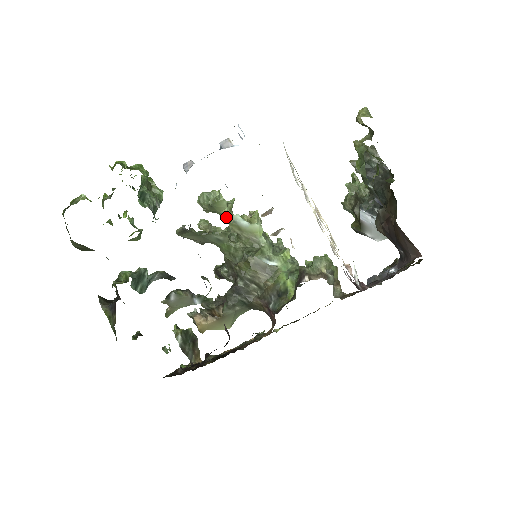
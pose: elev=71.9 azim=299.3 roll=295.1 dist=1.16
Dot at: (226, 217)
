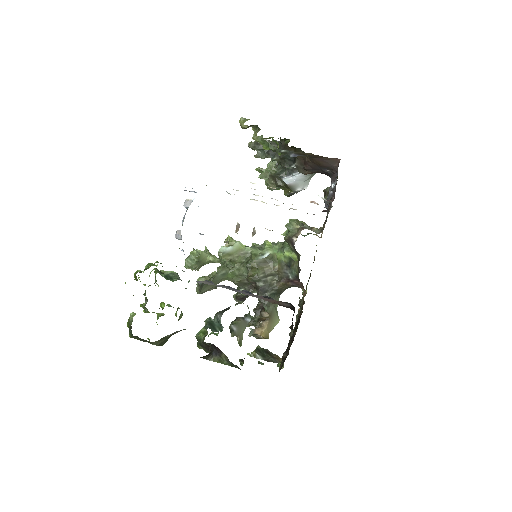
Dot at: (212, 261)
